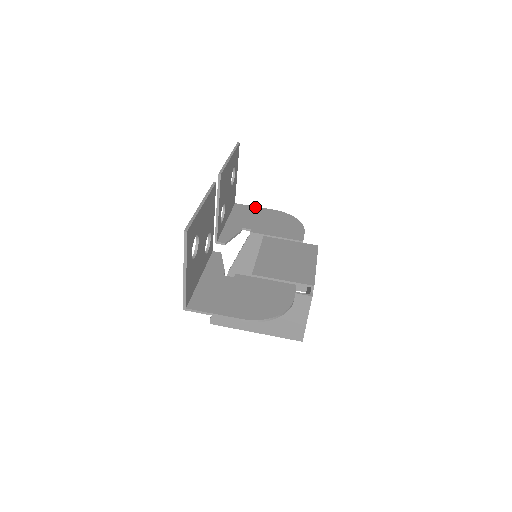
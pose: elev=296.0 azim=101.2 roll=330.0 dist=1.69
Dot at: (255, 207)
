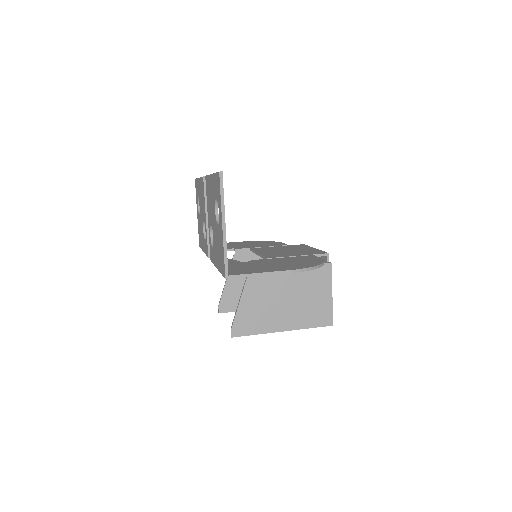
Dot at: occluded
